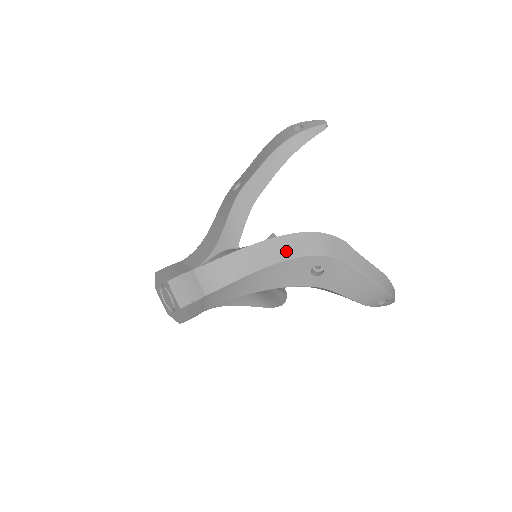
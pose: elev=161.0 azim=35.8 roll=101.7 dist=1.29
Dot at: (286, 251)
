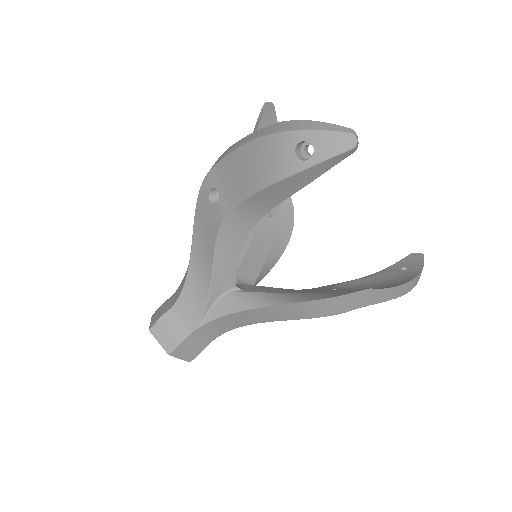
Dot at: (296, 314)
